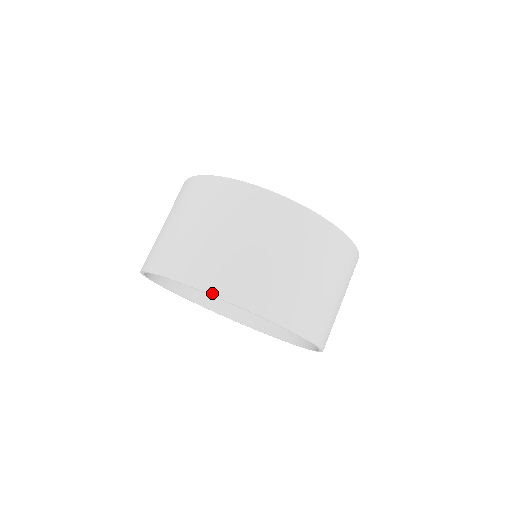
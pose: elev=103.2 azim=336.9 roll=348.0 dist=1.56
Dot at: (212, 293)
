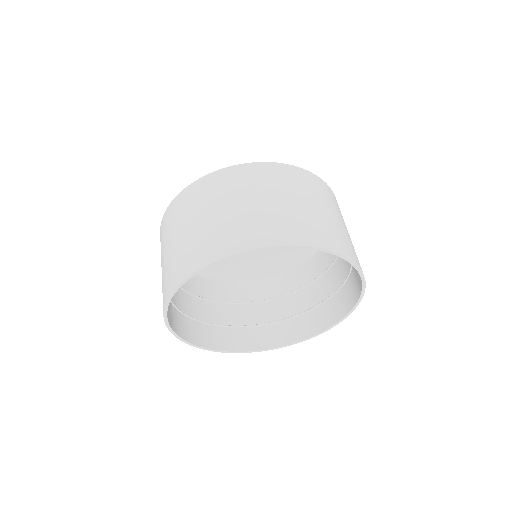
Dot at: (212, 261)
